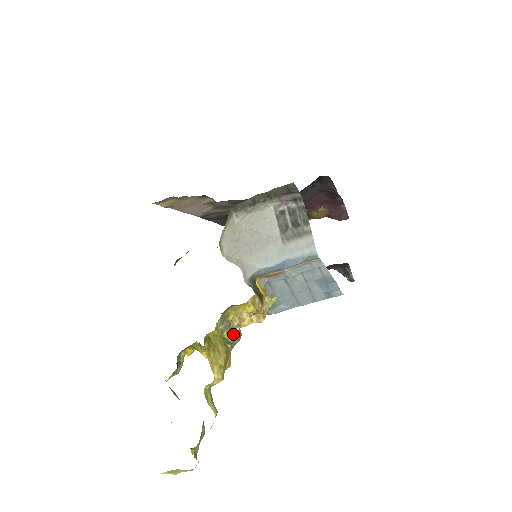
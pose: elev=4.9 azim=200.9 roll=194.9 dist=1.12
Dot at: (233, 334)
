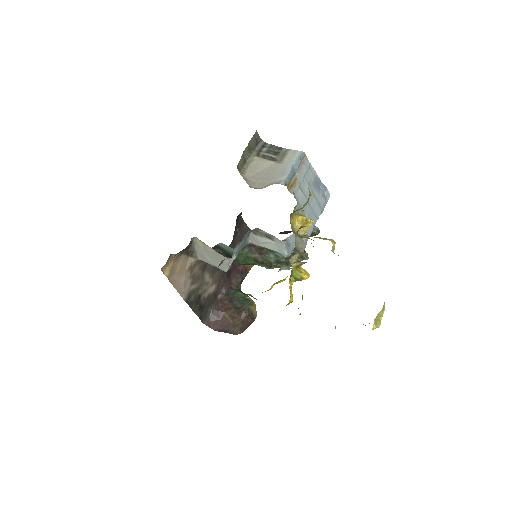
Dot at: (307, 237)
